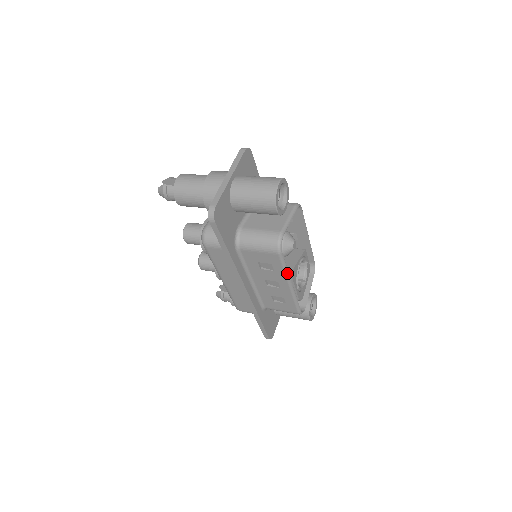
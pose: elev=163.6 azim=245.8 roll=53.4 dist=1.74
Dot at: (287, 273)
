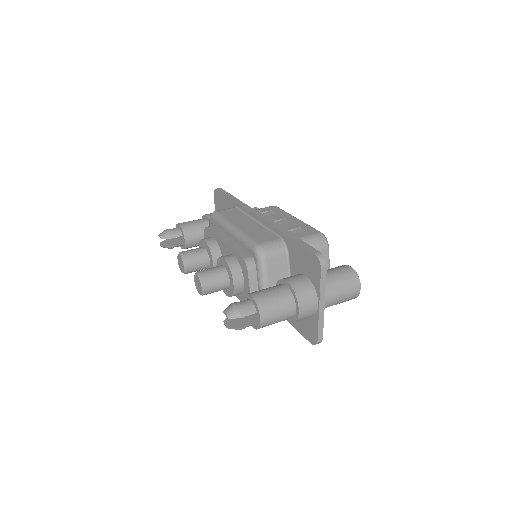
Dot at: occluded
